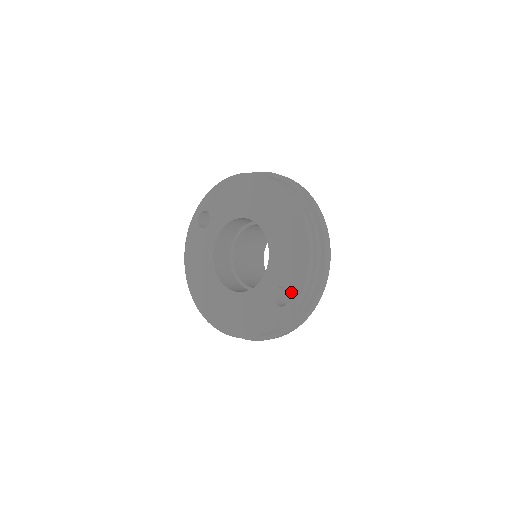
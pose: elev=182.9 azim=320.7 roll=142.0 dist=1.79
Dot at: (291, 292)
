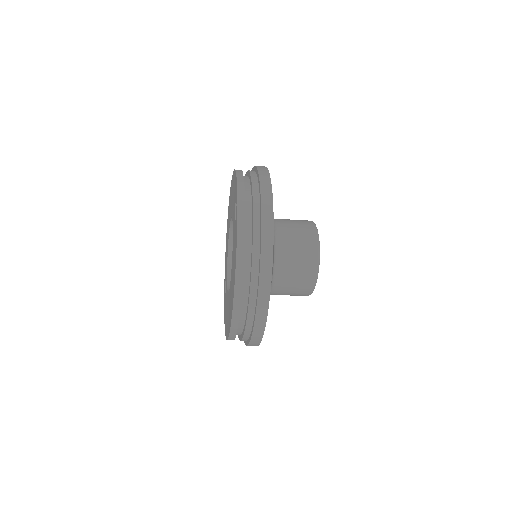
Dot at: occluded
